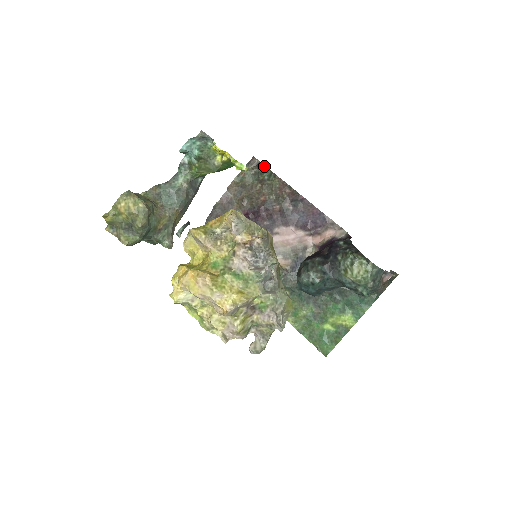
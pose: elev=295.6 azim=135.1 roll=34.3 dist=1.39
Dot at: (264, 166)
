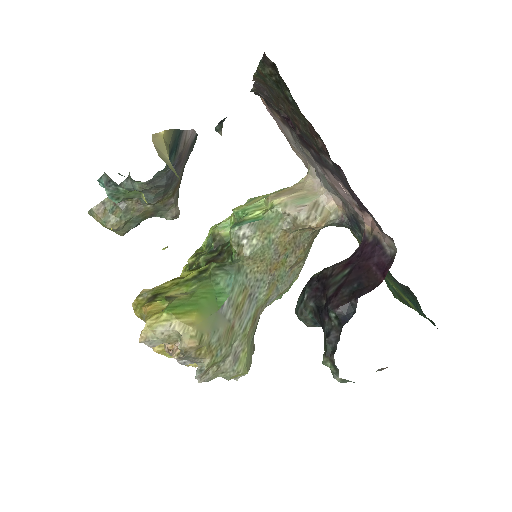
Dot at: (282, 79)
